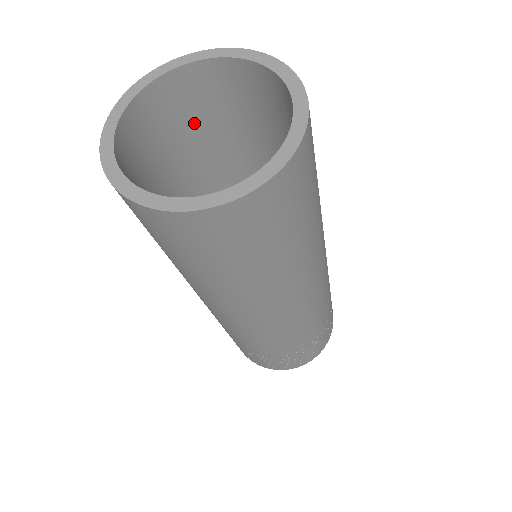
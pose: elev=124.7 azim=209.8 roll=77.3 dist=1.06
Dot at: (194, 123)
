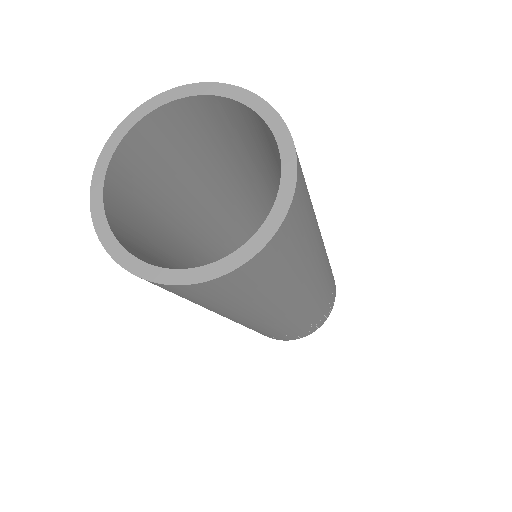
Dot at: (184, 147)
